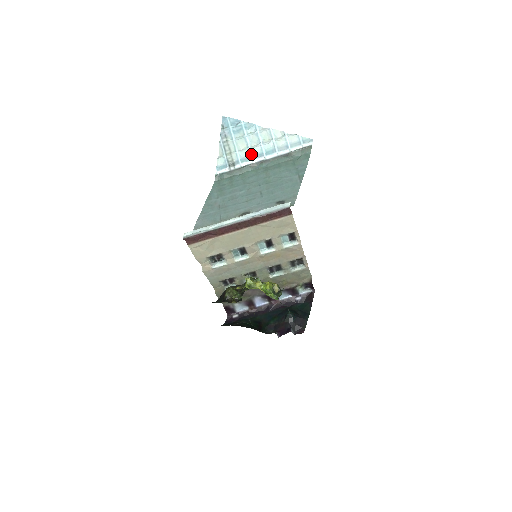
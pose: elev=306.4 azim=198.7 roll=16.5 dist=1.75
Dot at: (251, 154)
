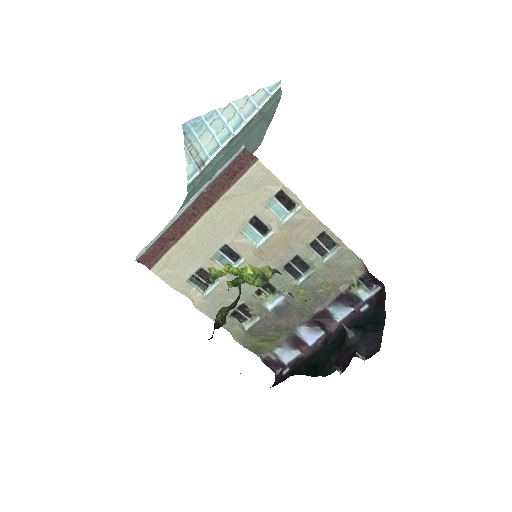
Dot at: (218, 141)
